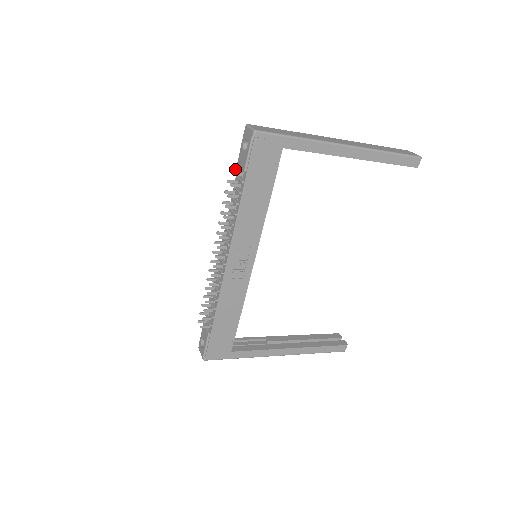
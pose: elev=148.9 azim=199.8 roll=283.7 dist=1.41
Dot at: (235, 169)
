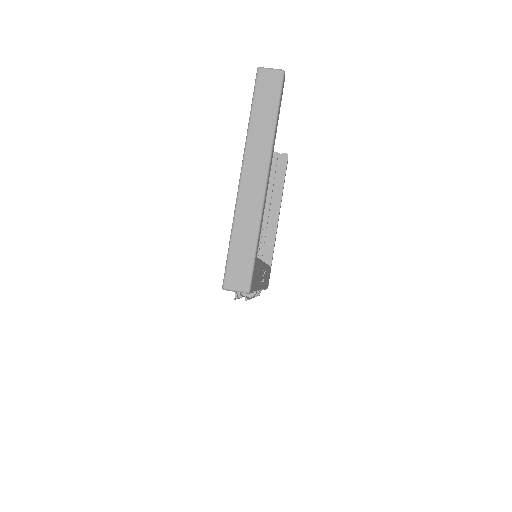
Dot at: occluded
